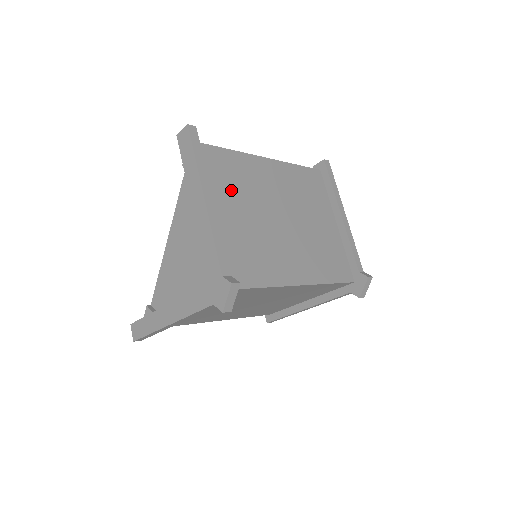
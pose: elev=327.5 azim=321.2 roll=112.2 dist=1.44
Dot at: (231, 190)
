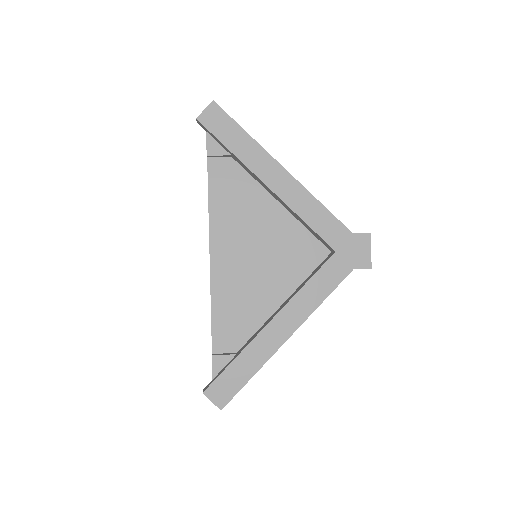
Dot at: occluded
